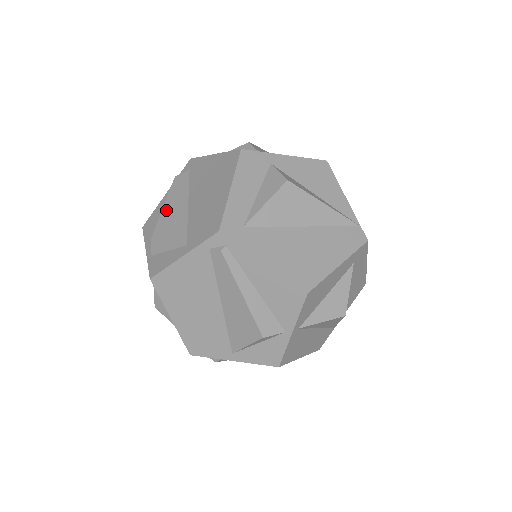
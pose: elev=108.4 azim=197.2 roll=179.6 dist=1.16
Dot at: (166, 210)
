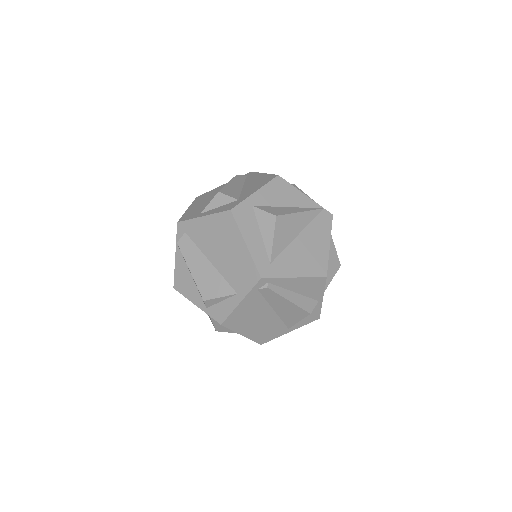
Dot at: (195, 274)
